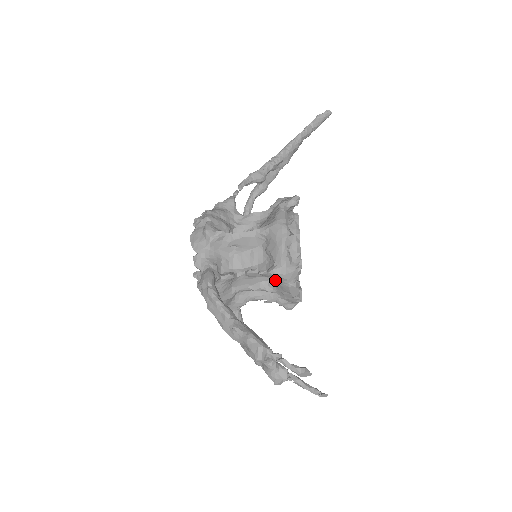
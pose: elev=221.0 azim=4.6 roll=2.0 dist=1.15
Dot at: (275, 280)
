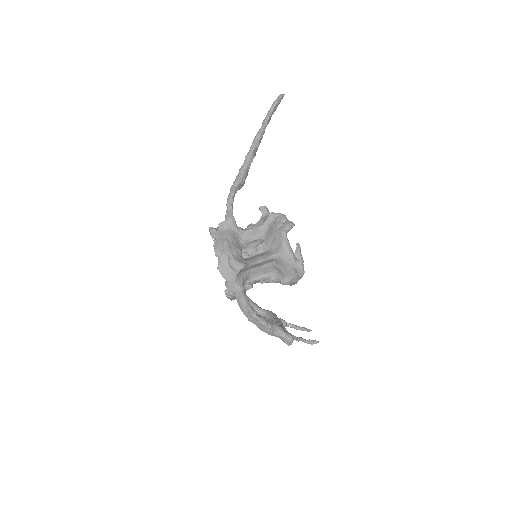
Dot at: occluded
